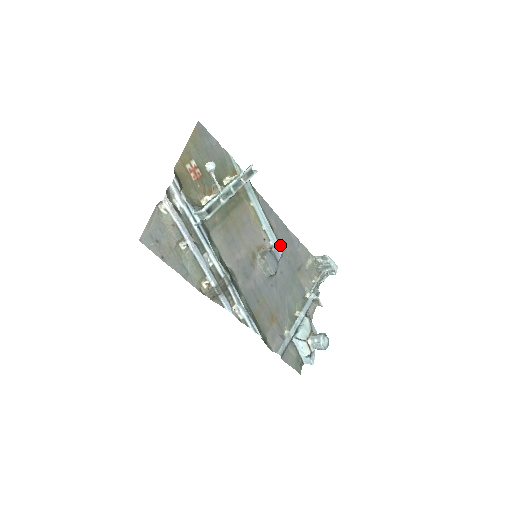
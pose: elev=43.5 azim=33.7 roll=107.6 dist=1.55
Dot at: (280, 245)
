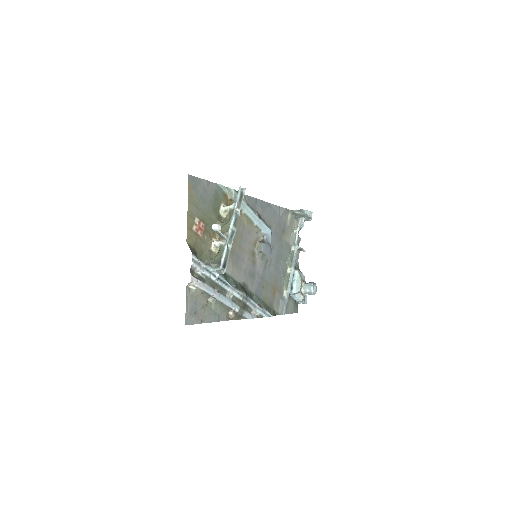
Dot at: (268, 225)
